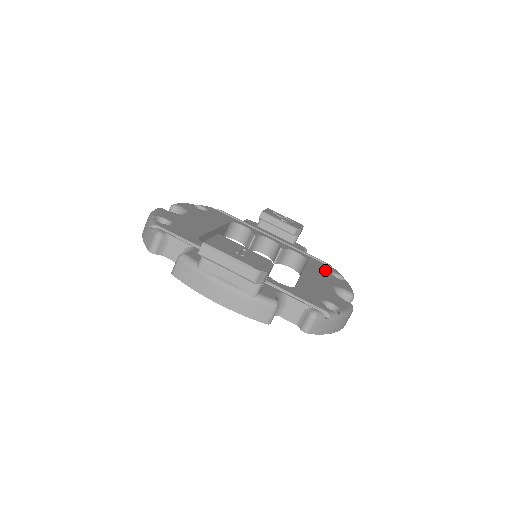
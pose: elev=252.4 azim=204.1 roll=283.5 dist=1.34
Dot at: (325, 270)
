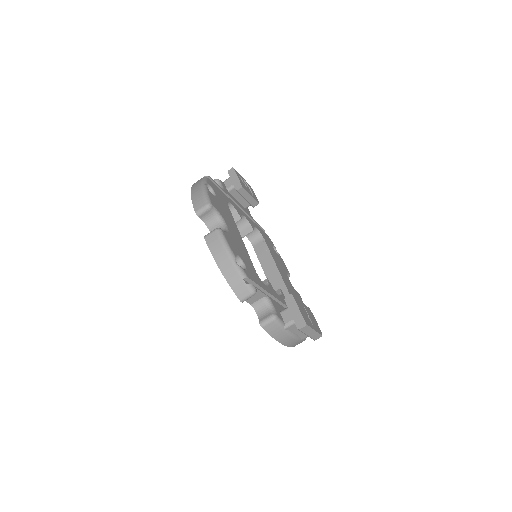
Dot at: (272, 247)
